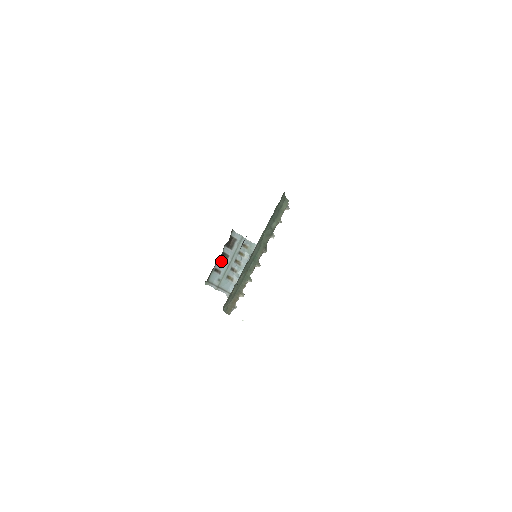
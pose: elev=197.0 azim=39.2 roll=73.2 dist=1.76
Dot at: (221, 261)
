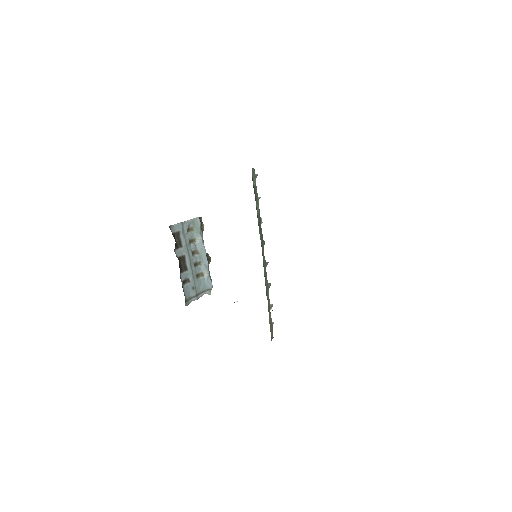
Dot at: (181, 268)
